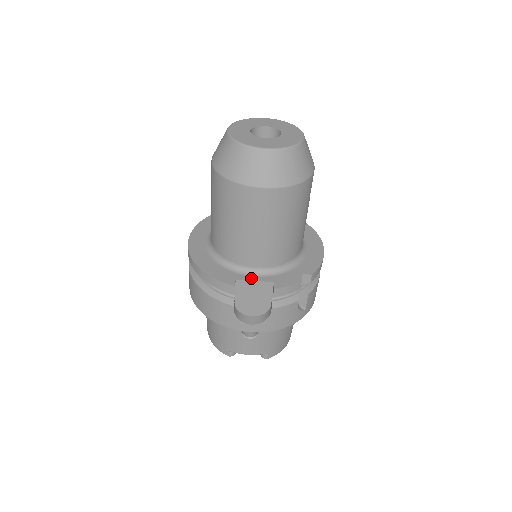
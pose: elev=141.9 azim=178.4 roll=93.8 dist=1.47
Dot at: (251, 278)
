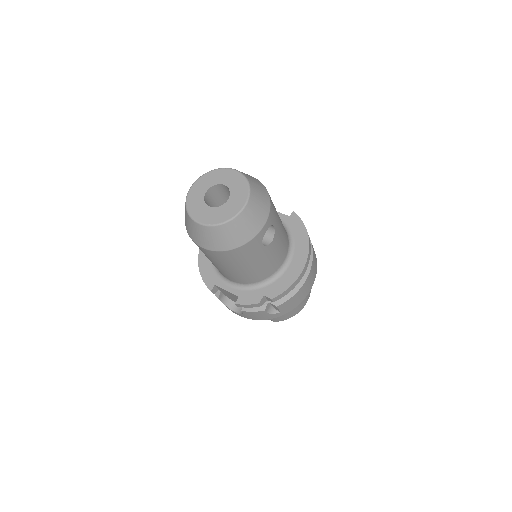
Dot at: (225, 287)
